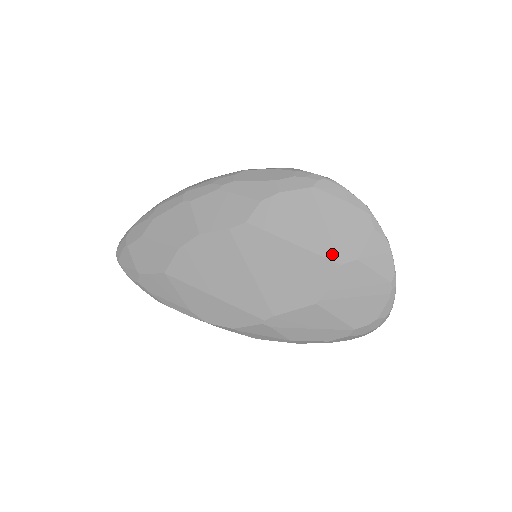
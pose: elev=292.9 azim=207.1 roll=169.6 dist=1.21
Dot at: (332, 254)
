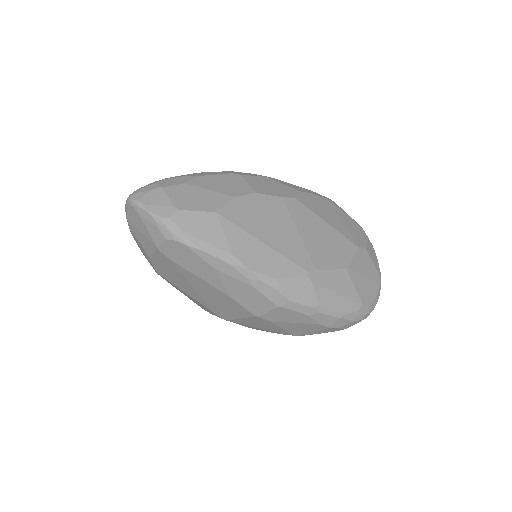
Dot at: (352, 239)
